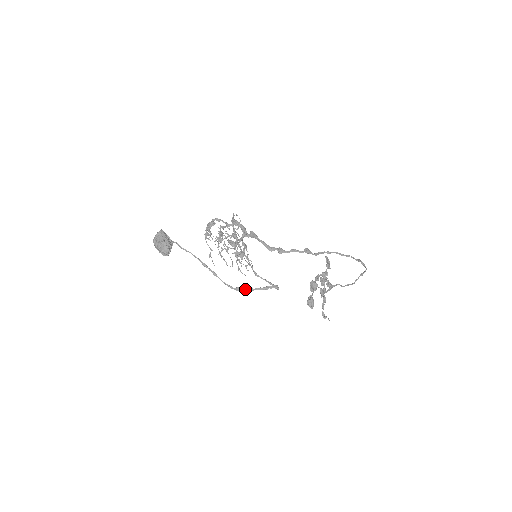
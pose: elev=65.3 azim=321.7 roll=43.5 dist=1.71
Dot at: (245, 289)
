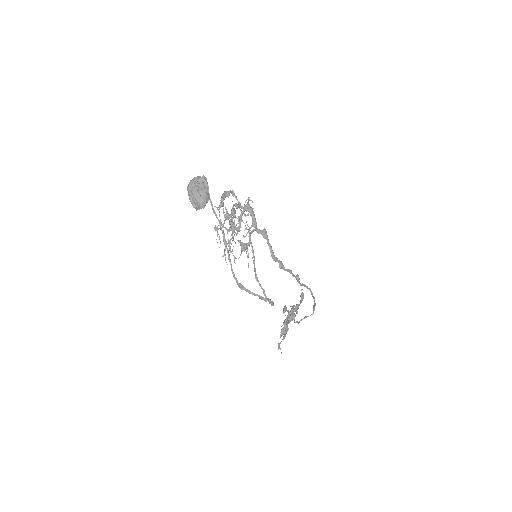
Dot at: (247, 289)
